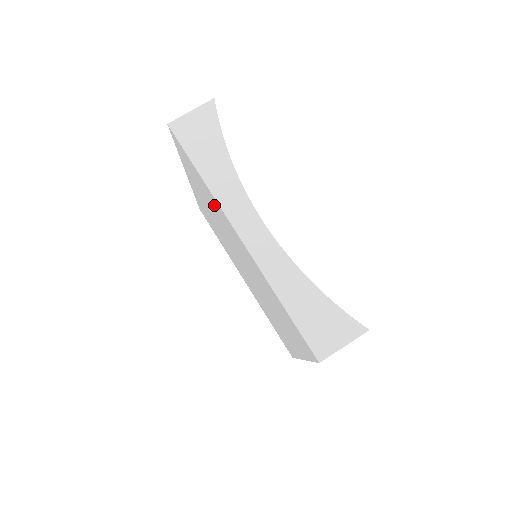
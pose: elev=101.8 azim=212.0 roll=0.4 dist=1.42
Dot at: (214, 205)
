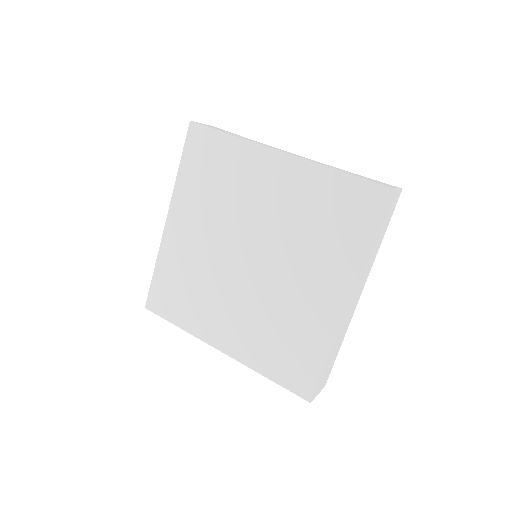
Dot at: (236, 168)
